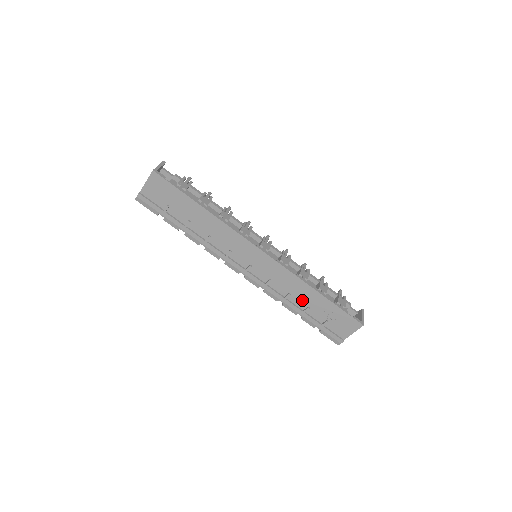
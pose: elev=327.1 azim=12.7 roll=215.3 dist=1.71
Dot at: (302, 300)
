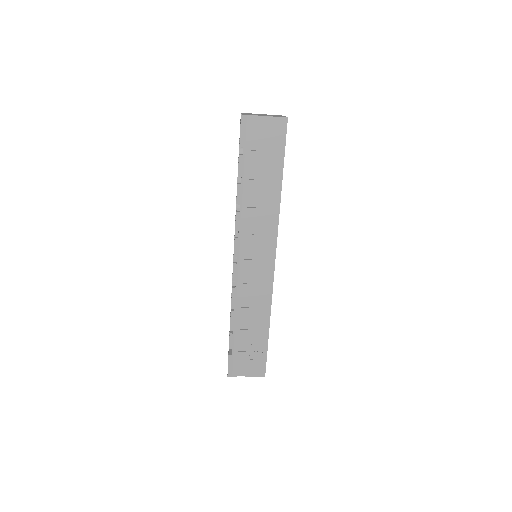
Dot at: (250, 321)
